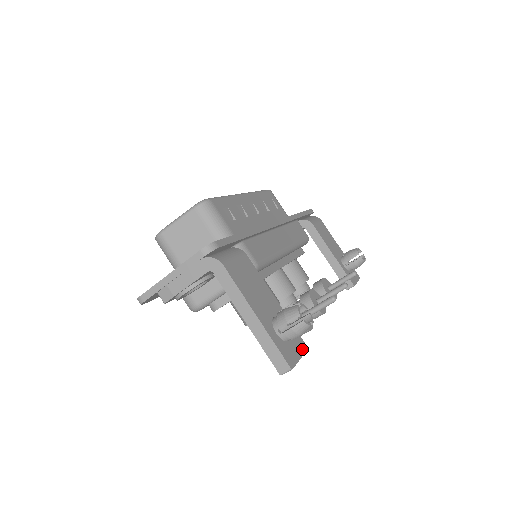
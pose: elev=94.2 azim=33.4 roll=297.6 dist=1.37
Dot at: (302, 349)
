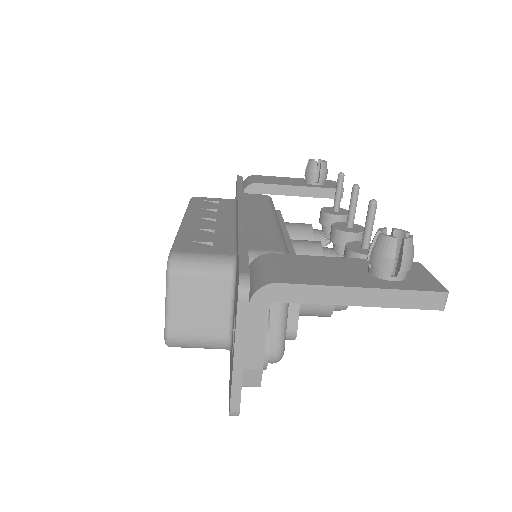
Dot at: (419, 268)
